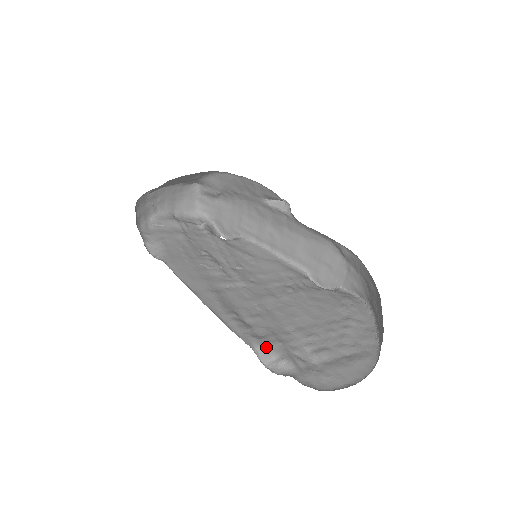
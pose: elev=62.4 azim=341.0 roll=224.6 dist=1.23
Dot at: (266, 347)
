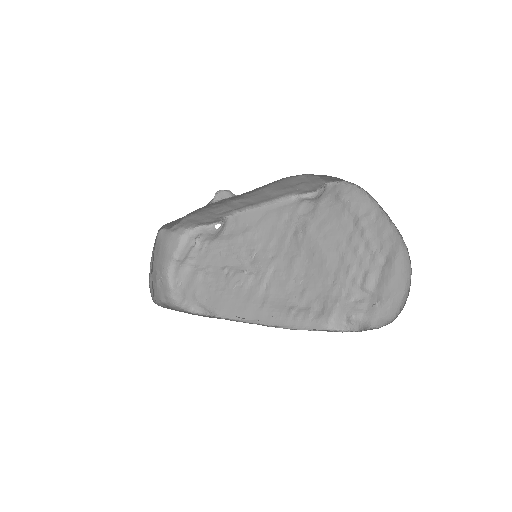
Dot at: (333, 318)
